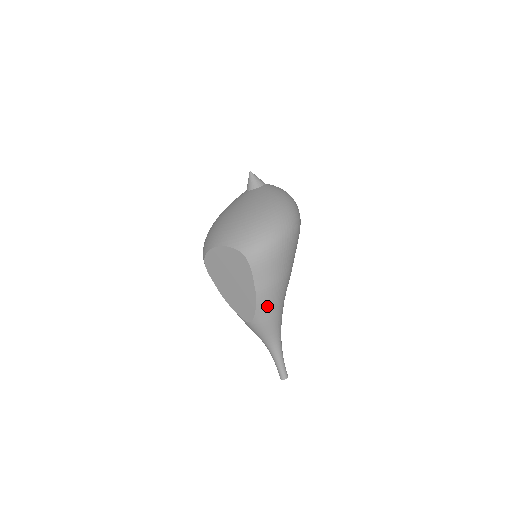
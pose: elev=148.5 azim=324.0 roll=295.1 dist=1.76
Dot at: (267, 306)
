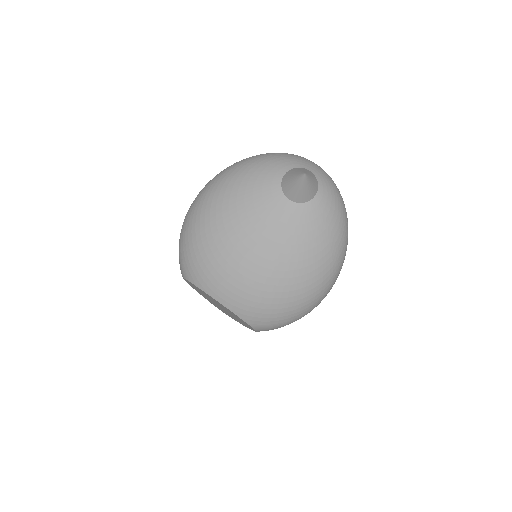
Dot at: occluded
